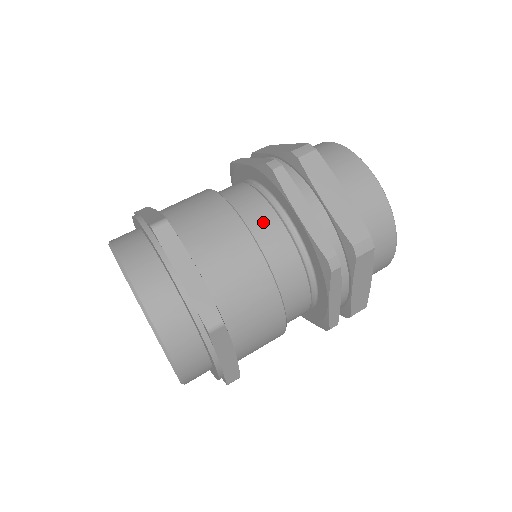
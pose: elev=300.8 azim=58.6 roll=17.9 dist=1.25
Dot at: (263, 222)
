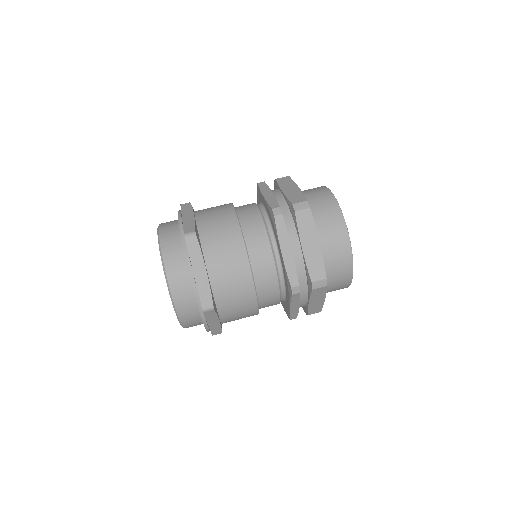
Dot at: (259, 248)
